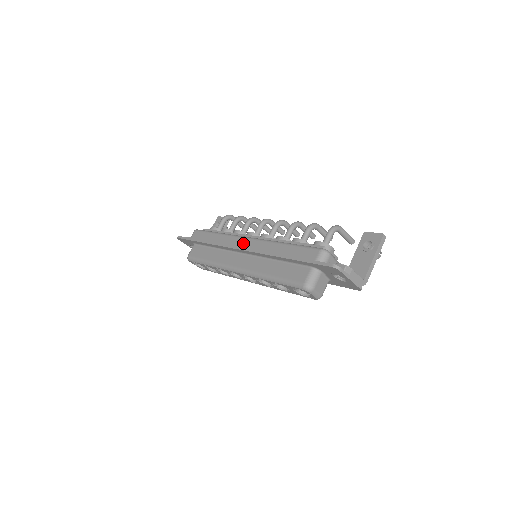
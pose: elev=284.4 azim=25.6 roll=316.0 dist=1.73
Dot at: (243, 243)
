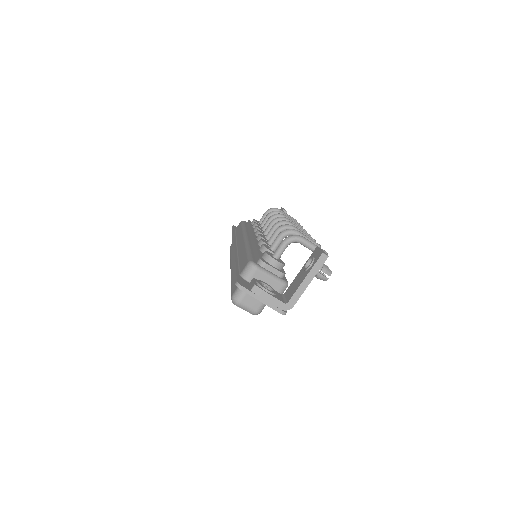
Dot at: (240, 242)
